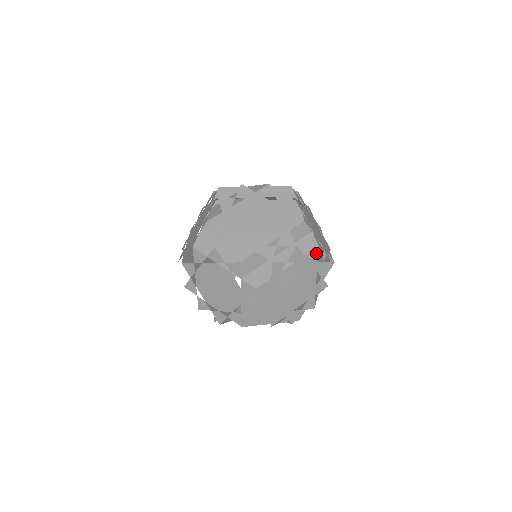
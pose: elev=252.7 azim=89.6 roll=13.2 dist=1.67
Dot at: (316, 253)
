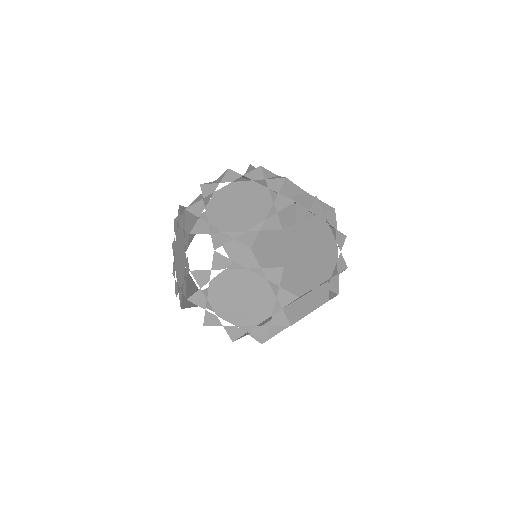
Dot at: occluded
